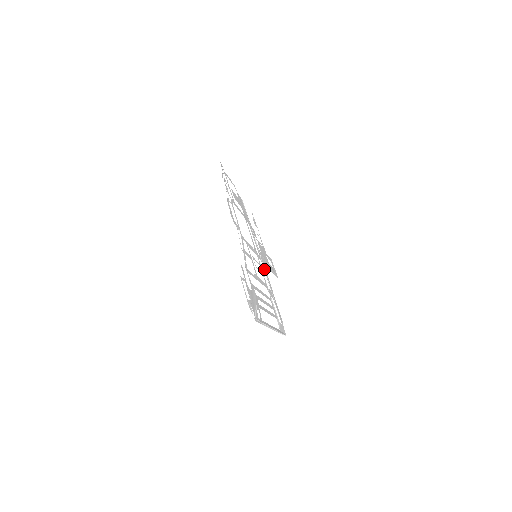
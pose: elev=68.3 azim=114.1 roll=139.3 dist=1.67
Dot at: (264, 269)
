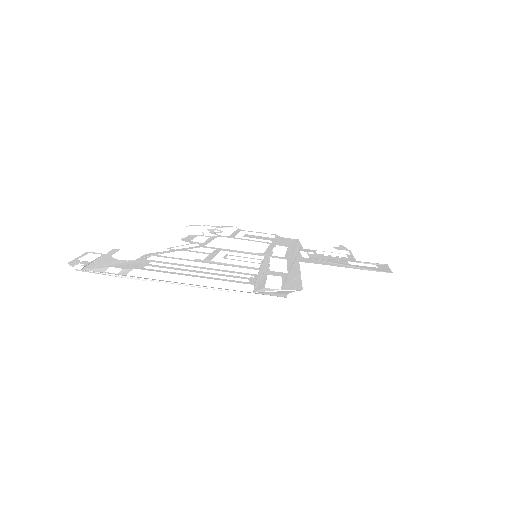
Dot at: (291, 264)
